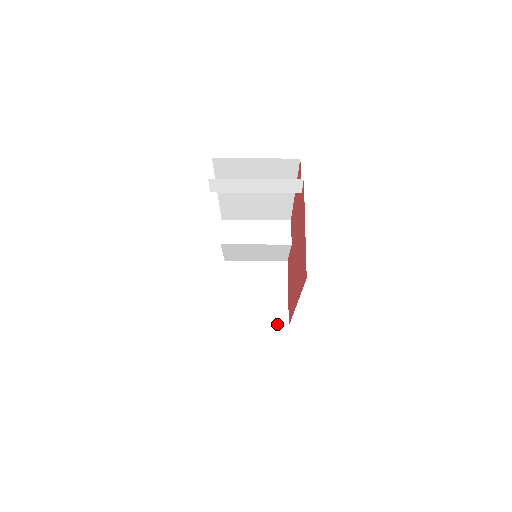
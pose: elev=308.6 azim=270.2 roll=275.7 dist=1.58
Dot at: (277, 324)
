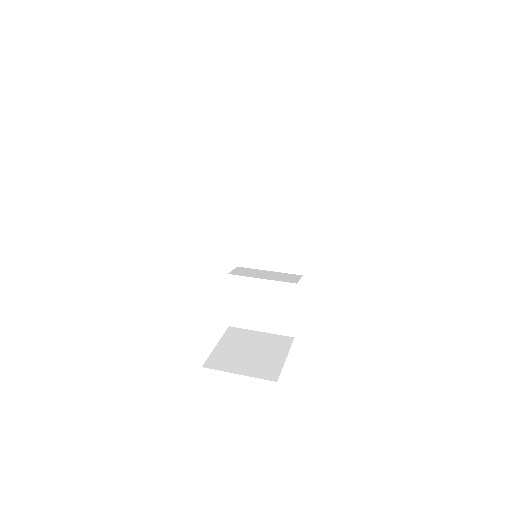
Dot at: (264, 378)
